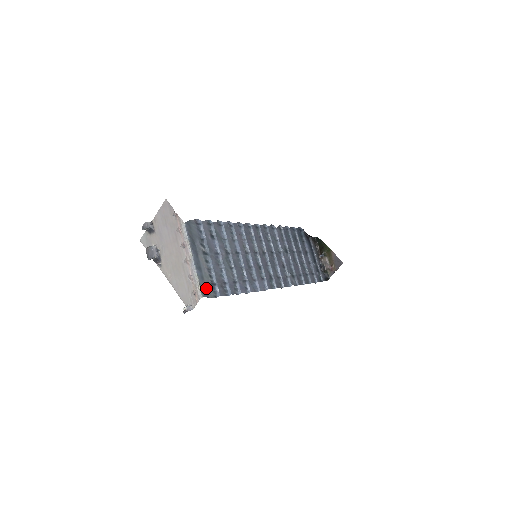
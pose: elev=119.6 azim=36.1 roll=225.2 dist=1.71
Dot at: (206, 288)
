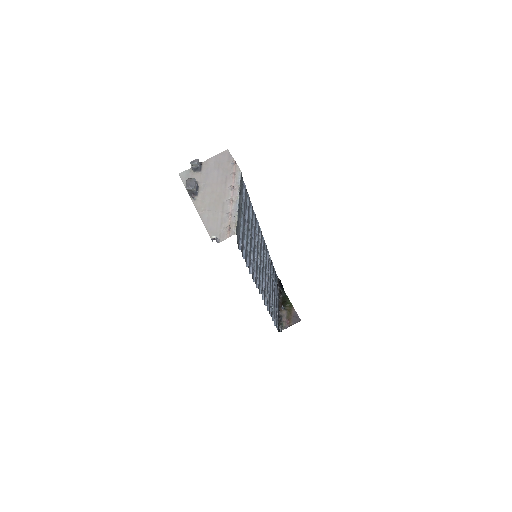
Dot at: (237, 232)
